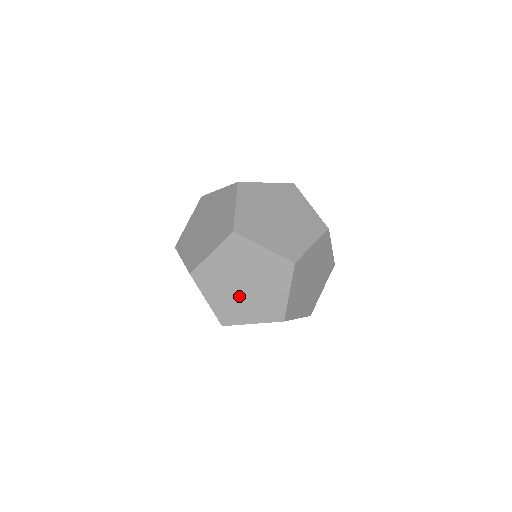
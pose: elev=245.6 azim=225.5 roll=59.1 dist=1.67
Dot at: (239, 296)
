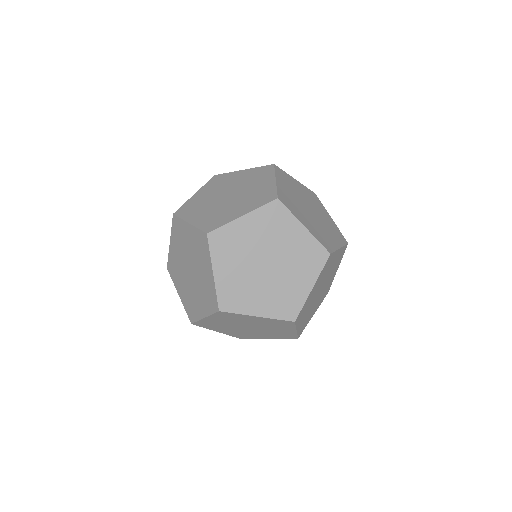
Dot at: (275, 279)
